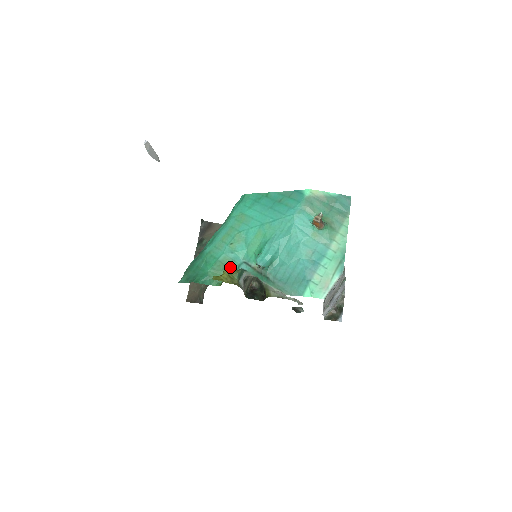
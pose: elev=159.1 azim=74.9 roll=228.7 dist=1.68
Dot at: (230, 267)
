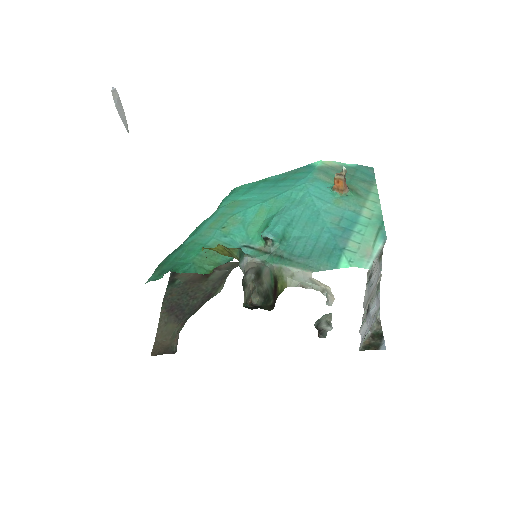
Dot at: occluded
